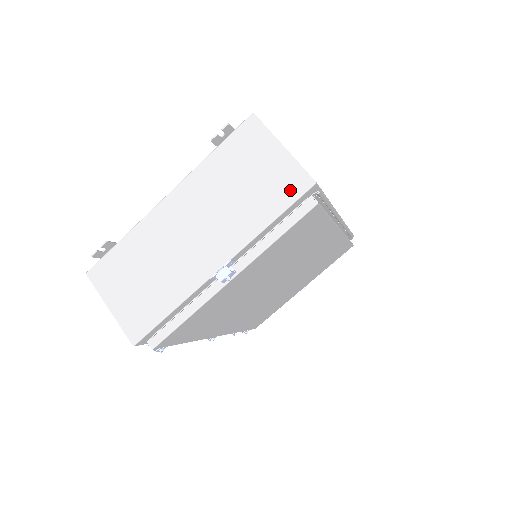
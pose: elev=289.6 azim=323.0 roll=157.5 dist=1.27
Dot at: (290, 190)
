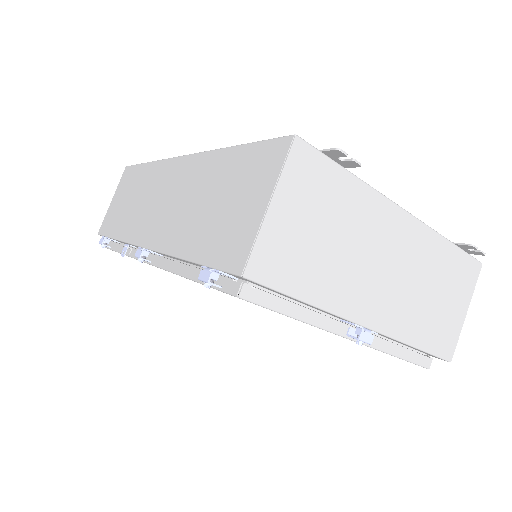
Dot at: (442, 345)
